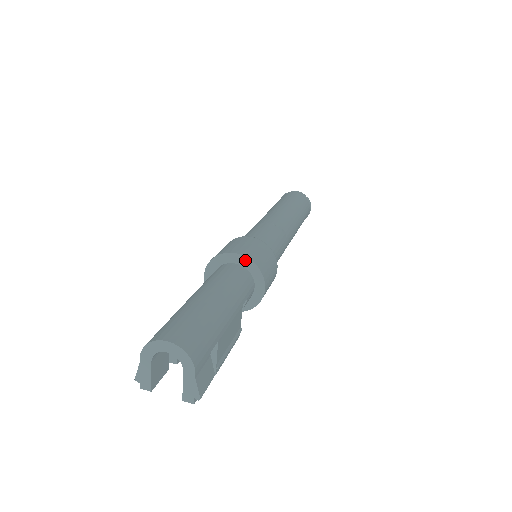
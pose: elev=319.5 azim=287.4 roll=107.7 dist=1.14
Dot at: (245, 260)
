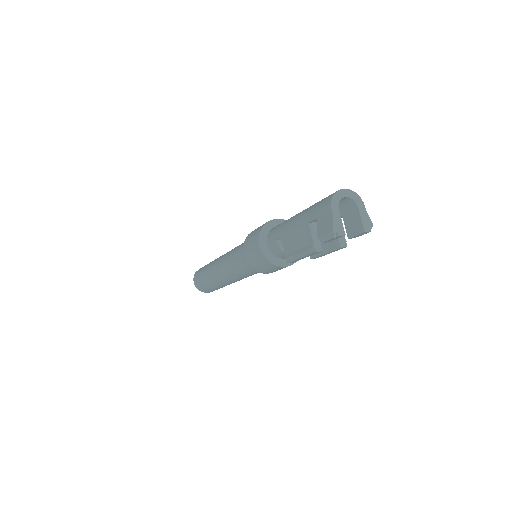
Dot at: occluded
